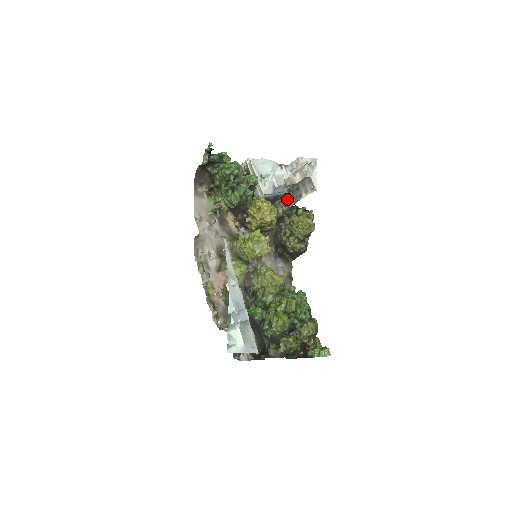
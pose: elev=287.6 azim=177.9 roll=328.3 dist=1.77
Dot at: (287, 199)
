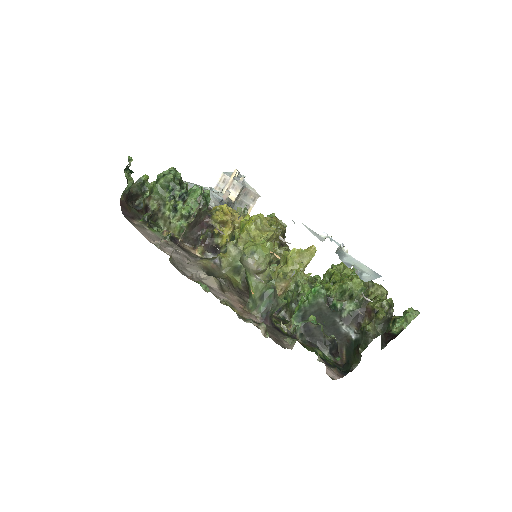
Dot at: occluded
